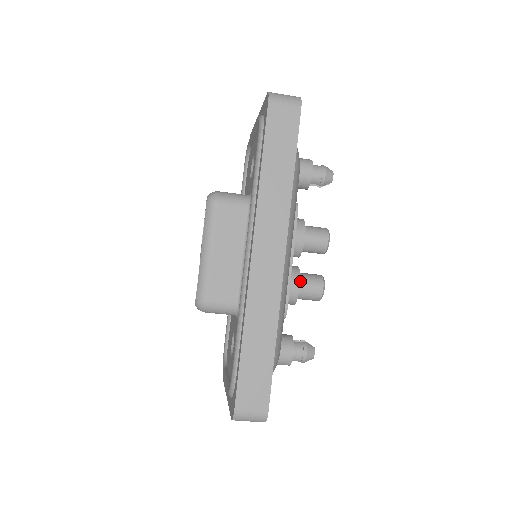
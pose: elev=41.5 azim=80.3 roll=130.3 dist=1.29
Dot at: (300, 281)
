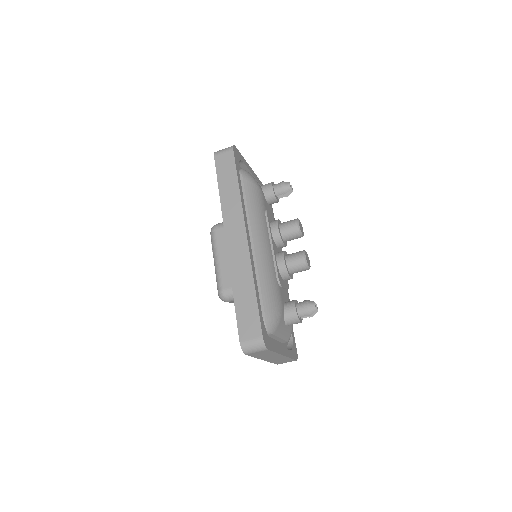
Dot at: (286, 258)
